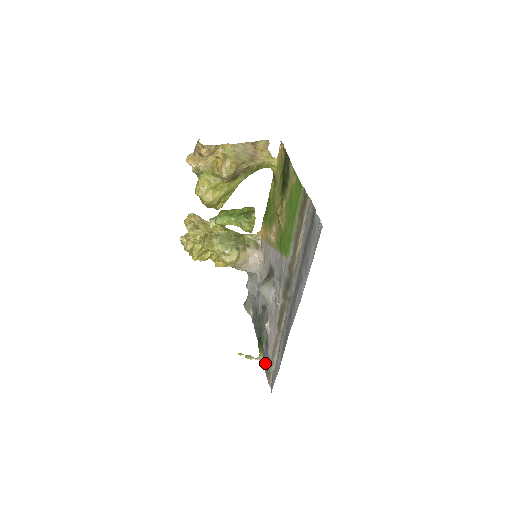
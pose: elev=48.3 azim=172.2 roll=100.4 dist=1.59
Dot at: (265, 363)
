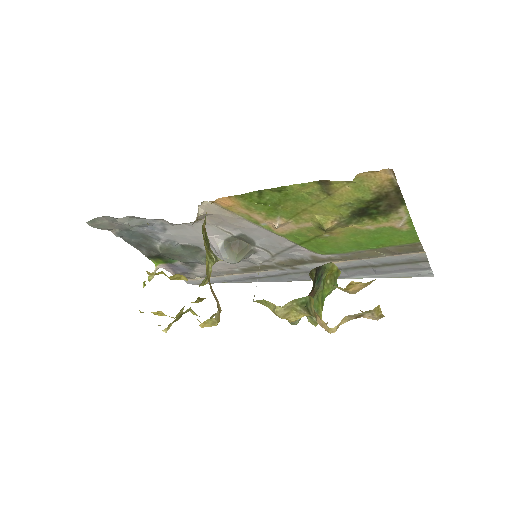
Dot at: (176, 271)
